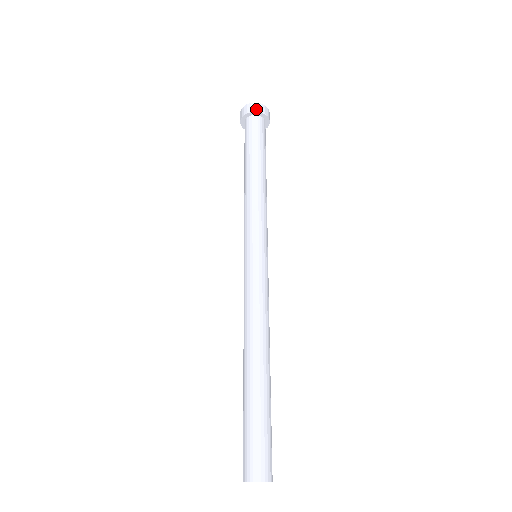
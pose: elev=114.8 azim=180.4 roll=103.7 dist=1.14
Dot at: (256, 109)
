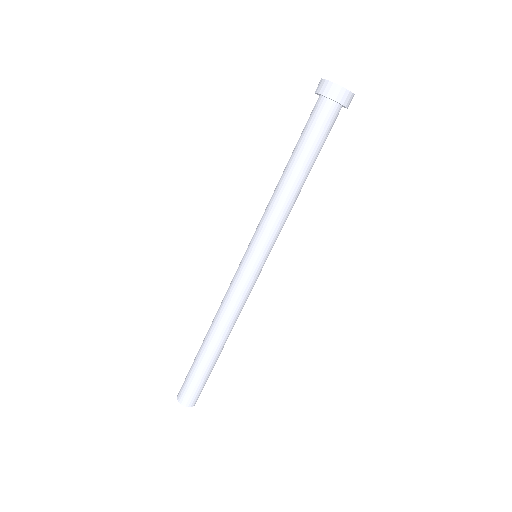
Dot at: (322, 90)
